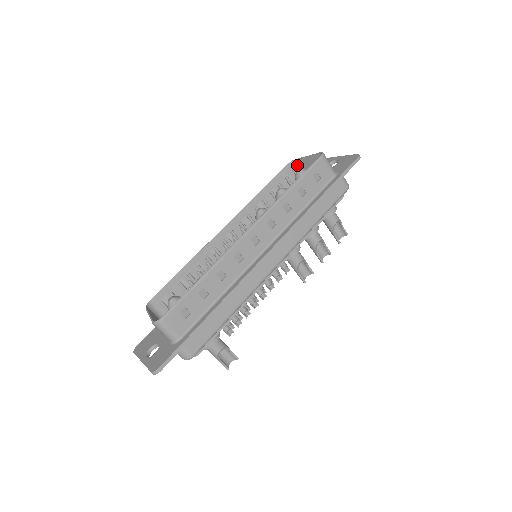
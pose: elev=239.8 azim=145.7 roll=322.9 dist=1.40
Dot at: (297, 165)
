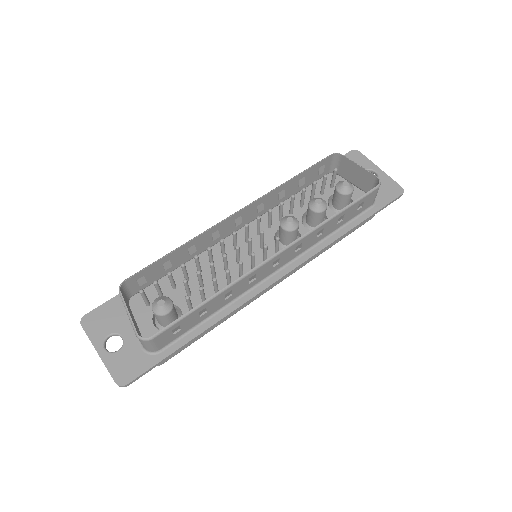
Dot at: (339, 159)
